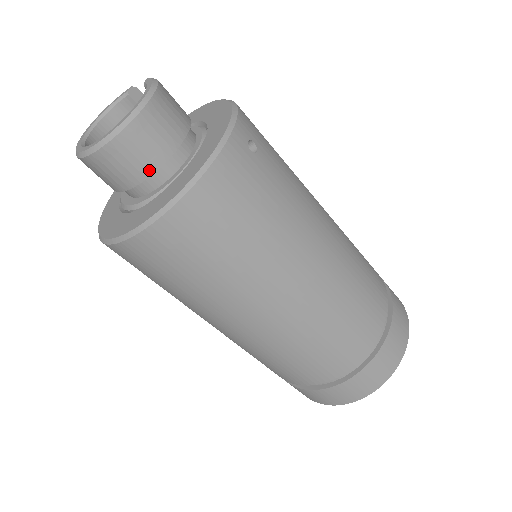
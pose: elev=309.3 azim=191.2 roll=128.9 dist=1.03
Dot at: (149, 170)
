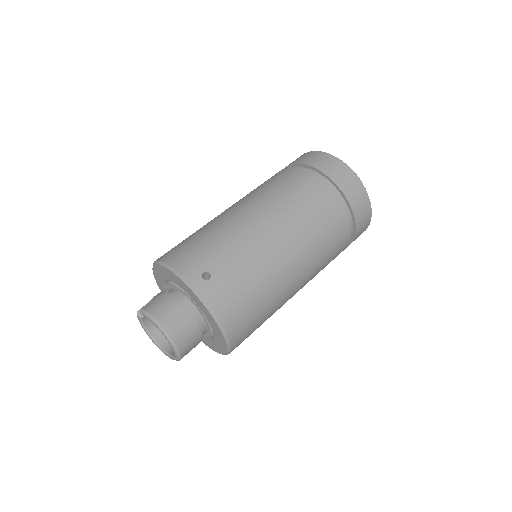
Dot at: (199, 334)
